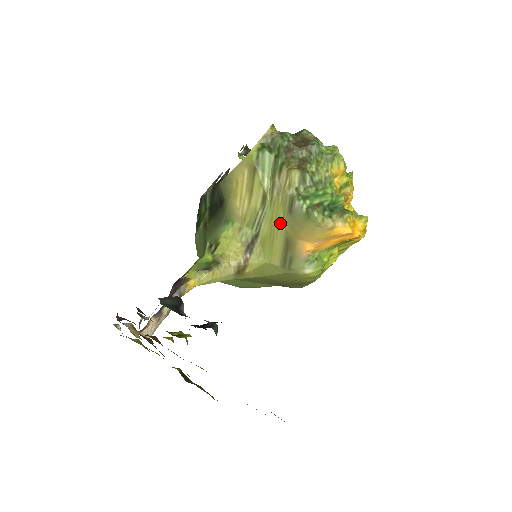
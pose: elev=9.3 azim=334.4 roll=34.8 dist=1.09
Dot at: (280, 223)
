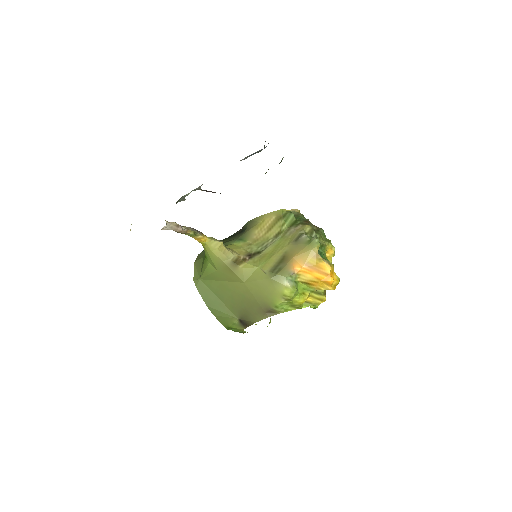
Dot at: (284, 247)
